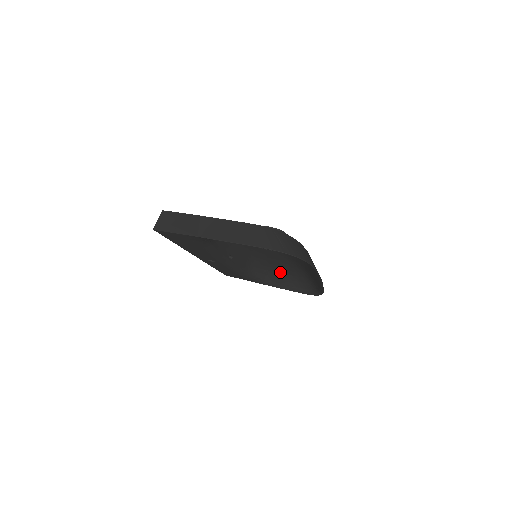
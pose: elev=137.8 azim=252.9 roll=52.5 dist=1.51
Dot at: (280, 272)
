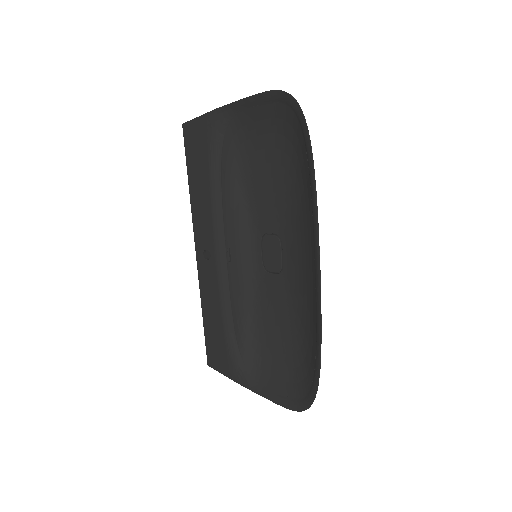
Dot at: (275, 361)
